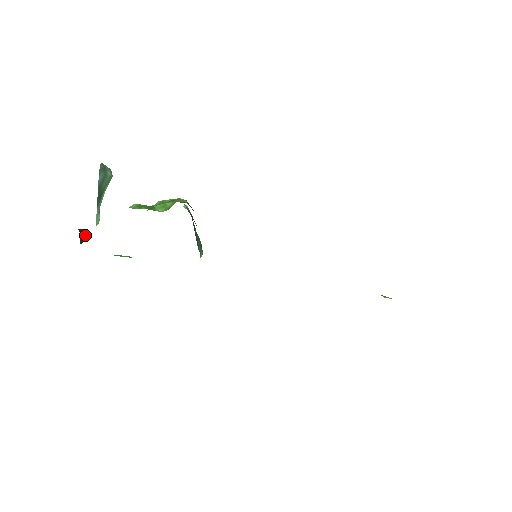
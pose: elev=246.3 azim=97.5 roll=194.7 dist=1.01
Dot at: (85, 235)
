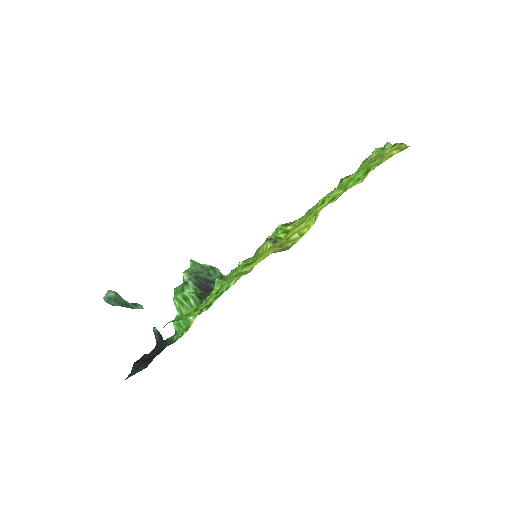
Dot at: (157, 333)
